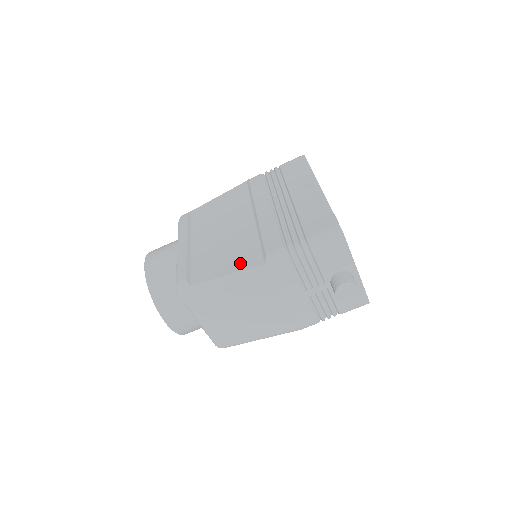
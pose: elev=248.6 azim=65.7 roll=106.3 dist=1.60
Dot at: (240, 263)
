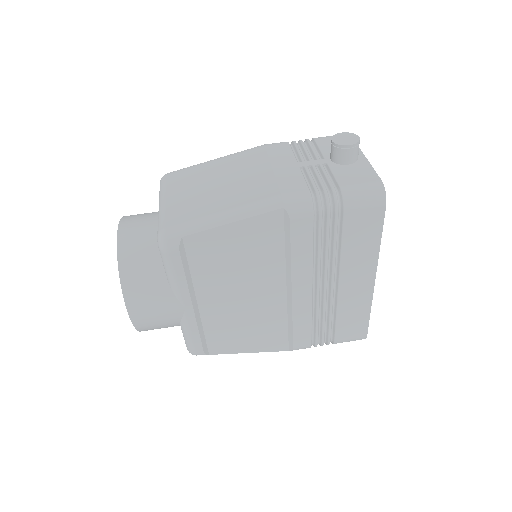
Dot at: occluded
